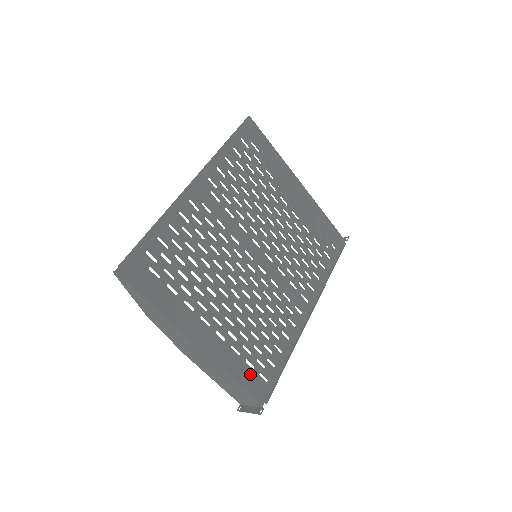
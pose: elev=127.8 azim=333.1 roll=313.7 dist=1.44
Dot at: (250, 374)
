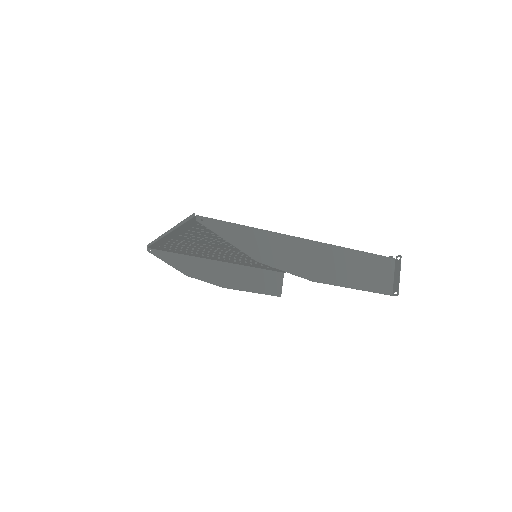
Dot at: occluded
